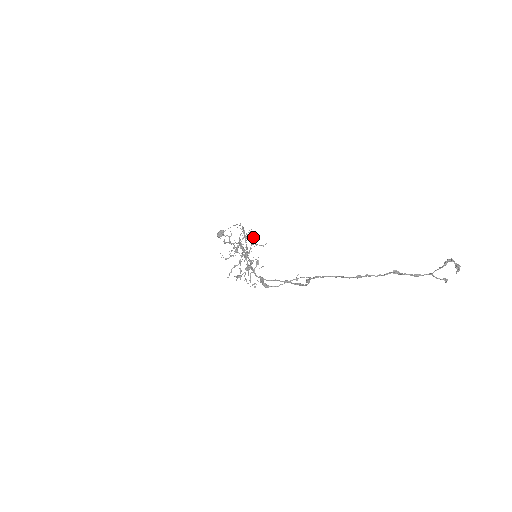
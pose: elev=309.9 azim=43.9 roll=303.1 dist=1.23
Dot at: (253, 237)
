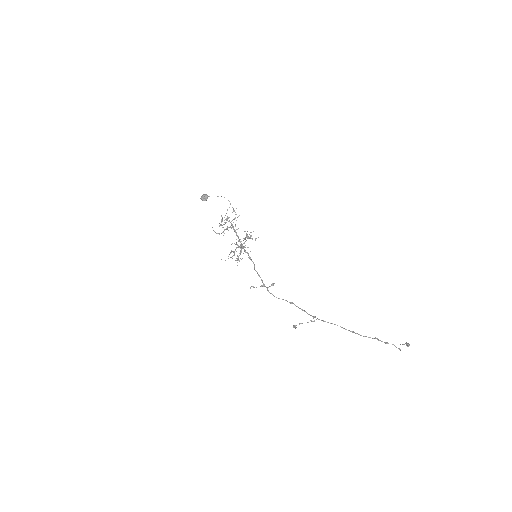
Dot at: occluded
